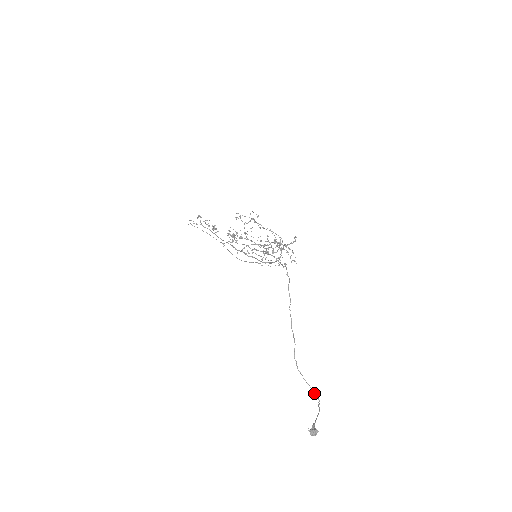
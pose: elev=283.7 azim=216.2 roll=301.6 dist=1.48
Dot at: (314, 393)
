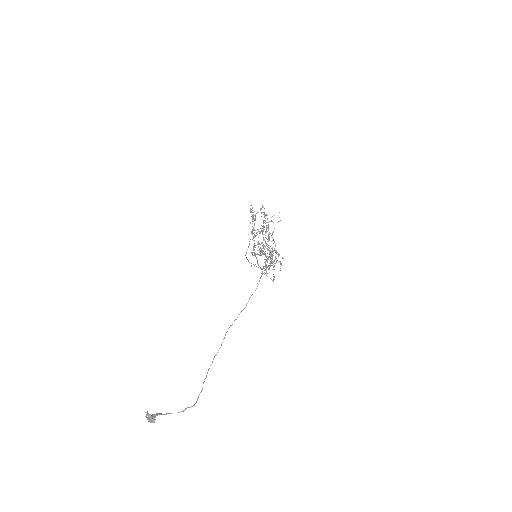
Dot at: (198, 397)
